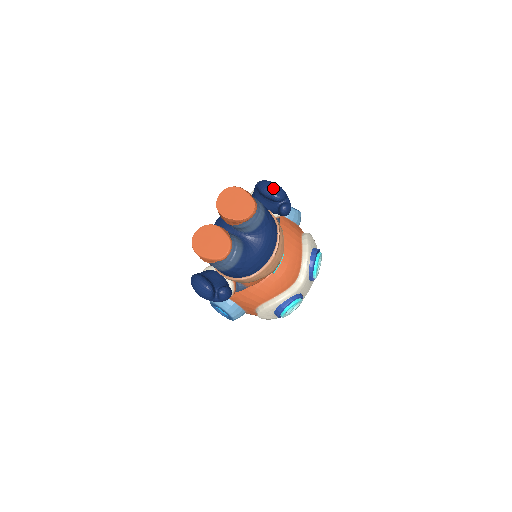
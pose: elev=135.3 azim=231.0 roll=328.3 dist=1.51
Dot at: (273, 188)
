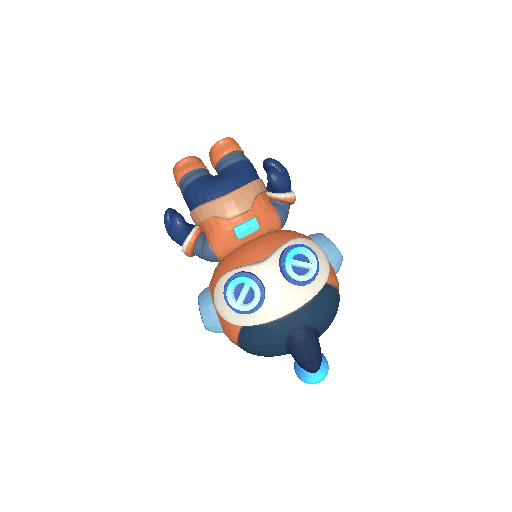
Dot at: (271, 158)
